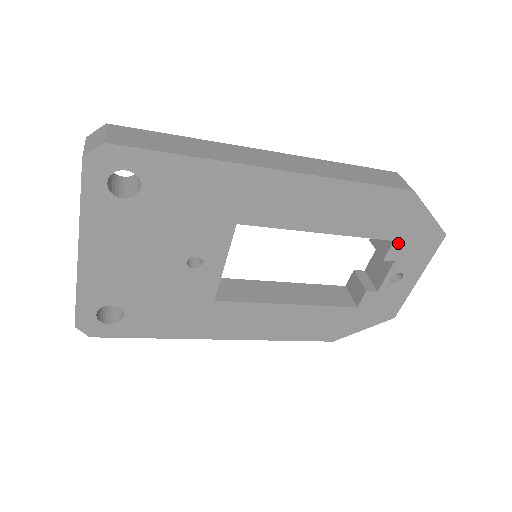
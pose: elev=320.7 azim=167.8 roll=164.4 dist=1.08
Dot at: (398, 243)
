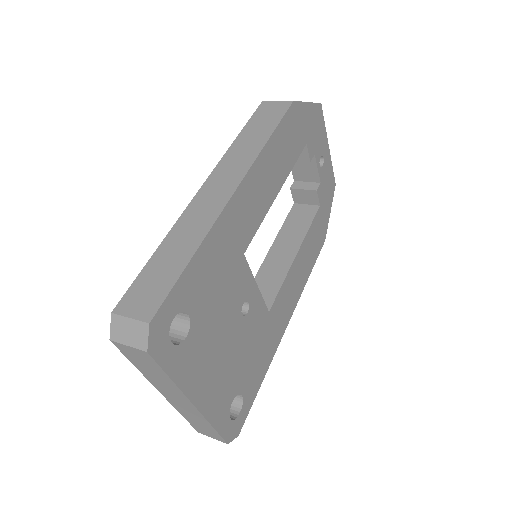
Dot at: (309, 142)
